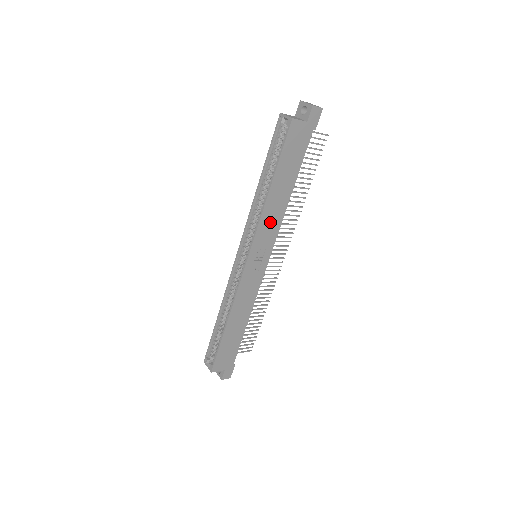
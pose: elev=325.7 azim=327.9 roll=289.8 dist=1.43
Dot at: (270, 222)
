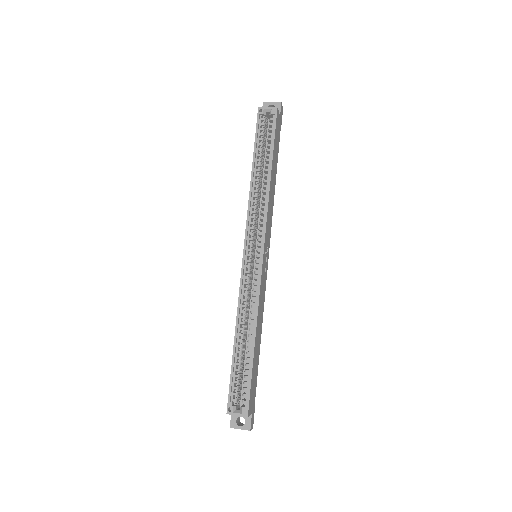
Dot at: (270, 211)
